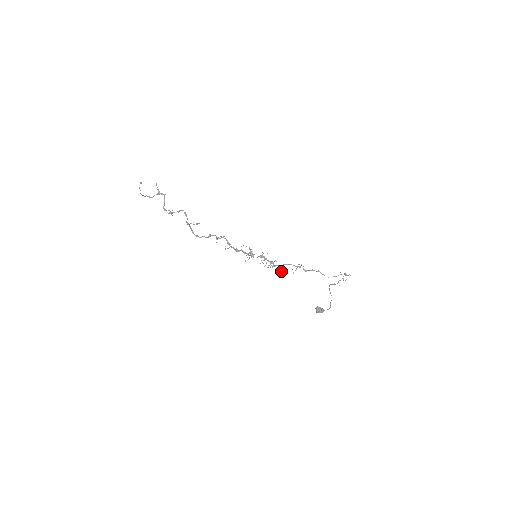
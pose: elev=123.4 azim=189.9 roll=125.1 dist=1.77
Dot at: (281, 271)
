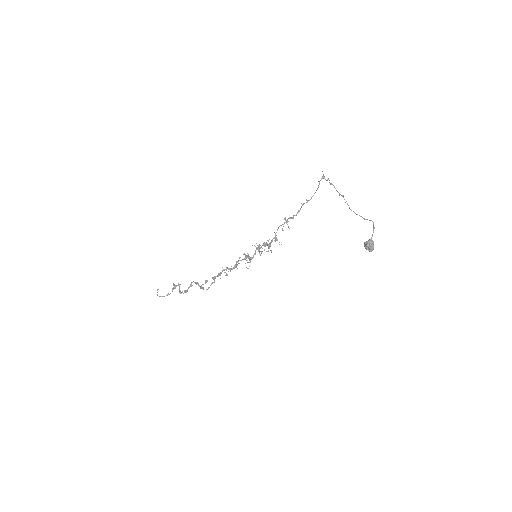
Dot at: occluded
